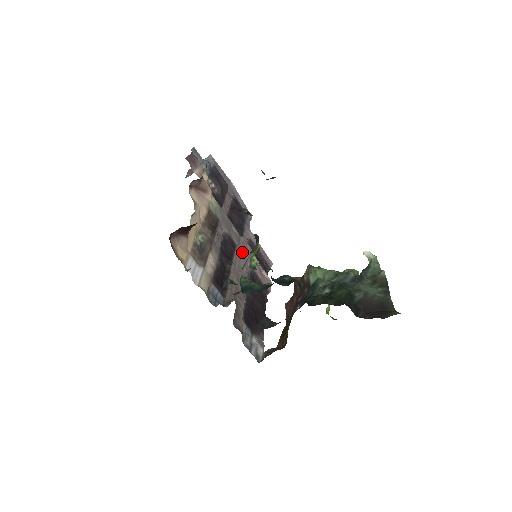
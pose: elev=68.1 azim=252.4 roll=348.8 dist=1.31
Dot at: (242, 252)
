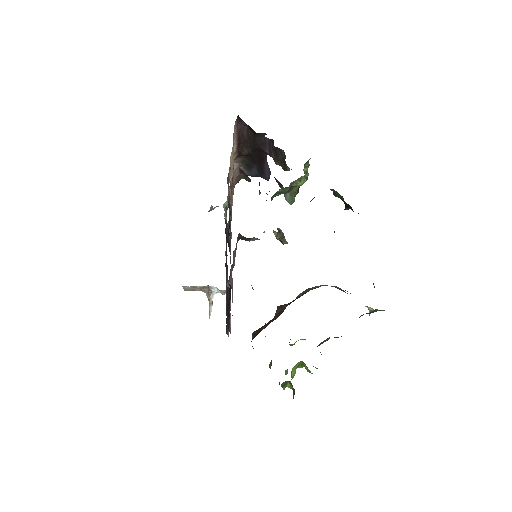
Dot at: occluded
